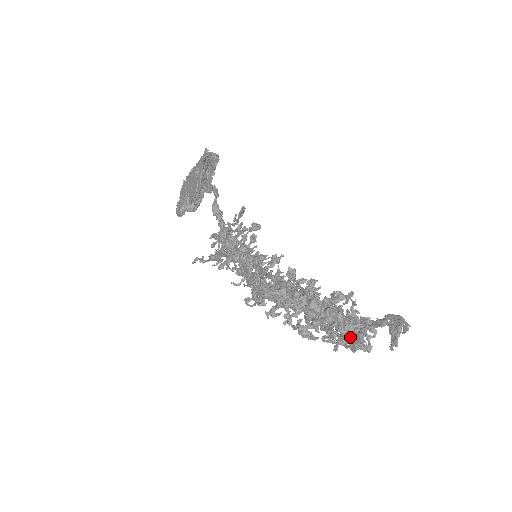
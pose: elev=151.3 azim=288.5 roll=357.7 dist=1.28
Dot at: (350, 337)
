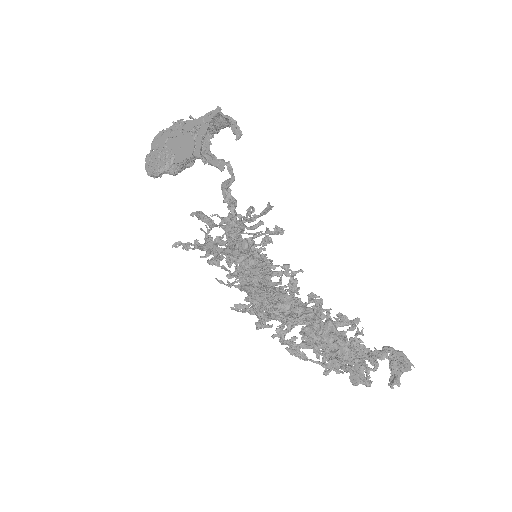
Dot at: (354, 370)
